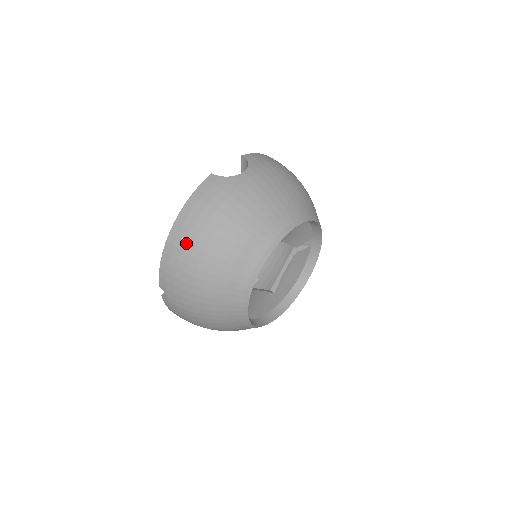
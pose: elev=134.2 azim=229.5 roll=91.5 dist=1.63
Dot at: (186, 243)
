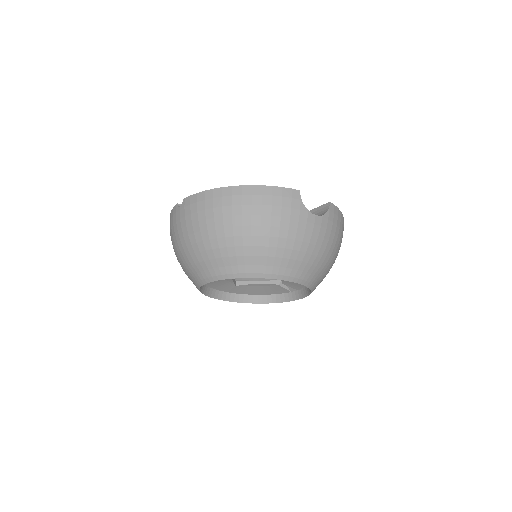
Dot at: (230, 207)
